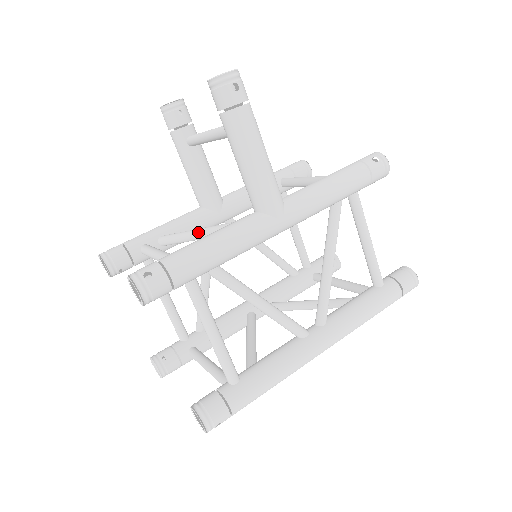
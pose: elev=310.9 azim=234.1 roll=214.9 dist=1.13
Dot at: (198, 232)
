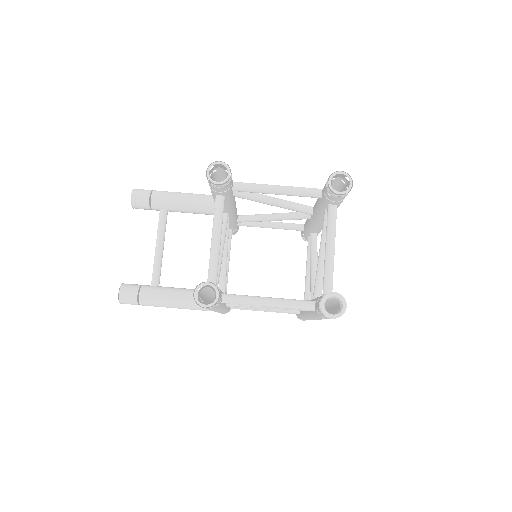
Dot at: occluded
